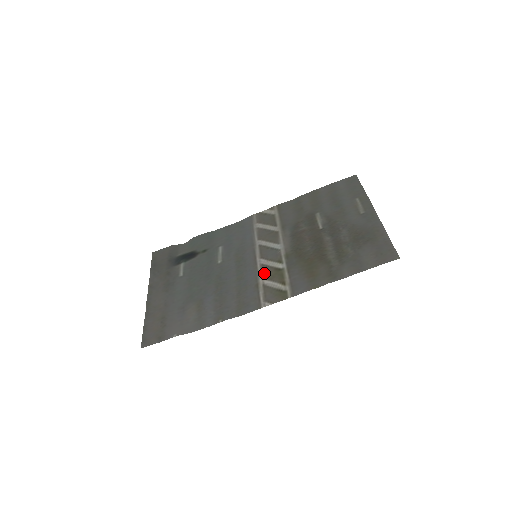
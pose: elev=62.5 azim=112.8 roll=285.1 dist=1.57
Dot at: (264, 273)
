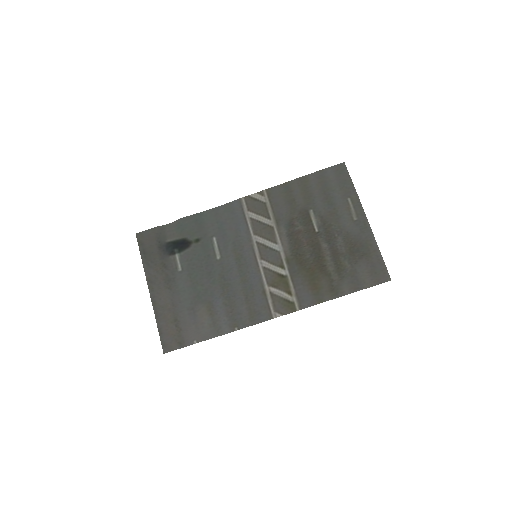
Dot at: (268, 279)
